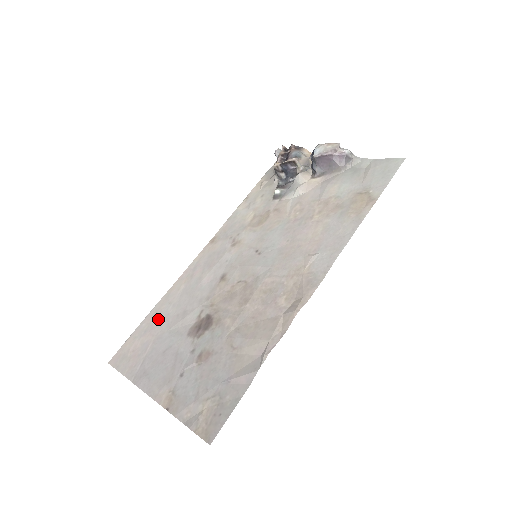
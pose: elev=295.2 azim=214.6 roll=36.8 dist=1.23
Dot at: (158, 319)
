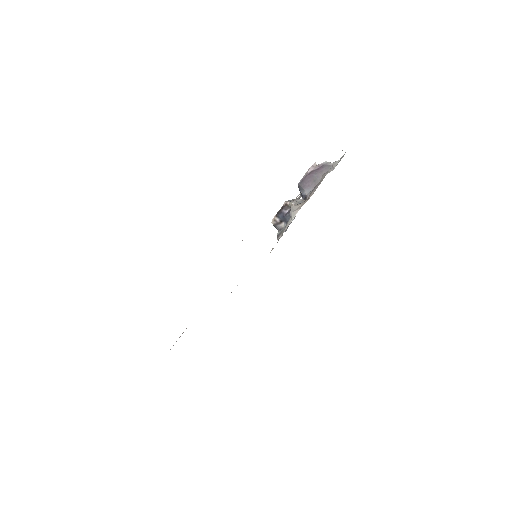
Dot at: occluded
